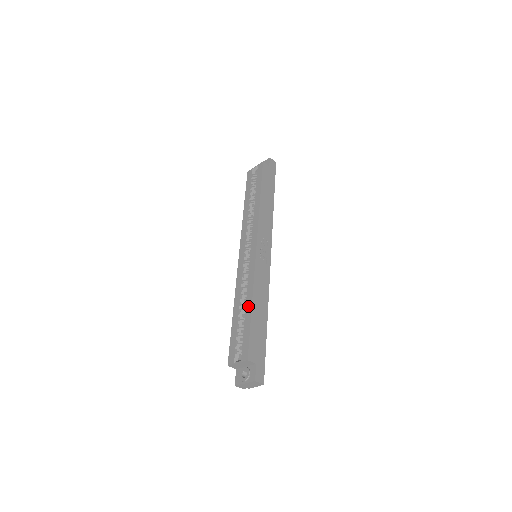
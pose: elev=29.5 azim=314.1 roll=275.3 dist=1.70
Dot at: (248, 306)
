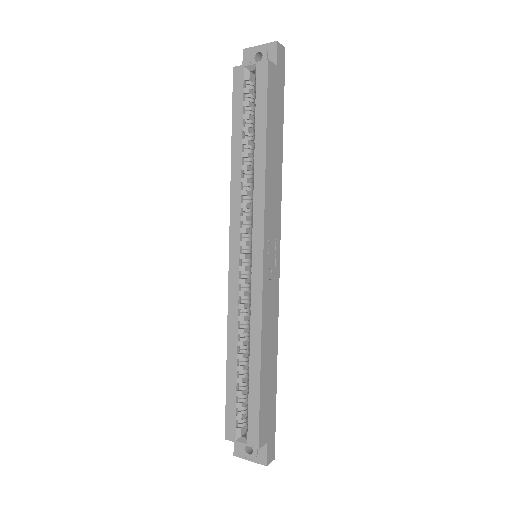
Dot at: (254, 363)
